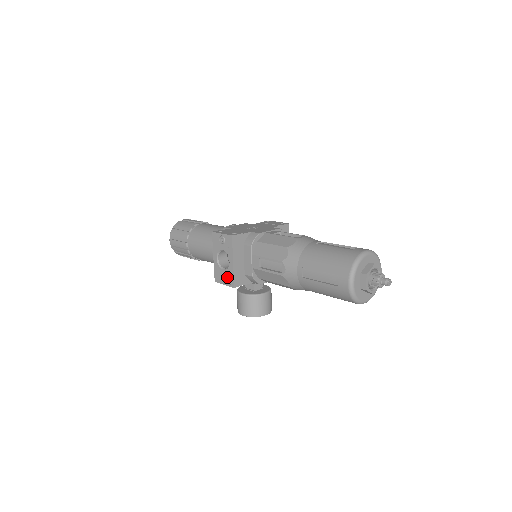
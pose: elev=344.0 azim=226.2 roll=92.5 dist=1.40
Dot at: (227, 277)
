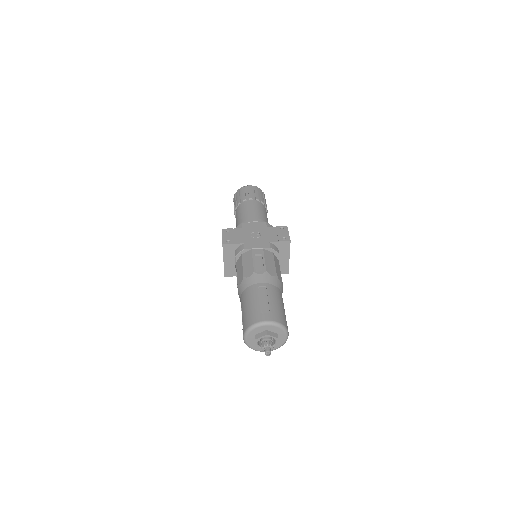
Dot at: occluded
